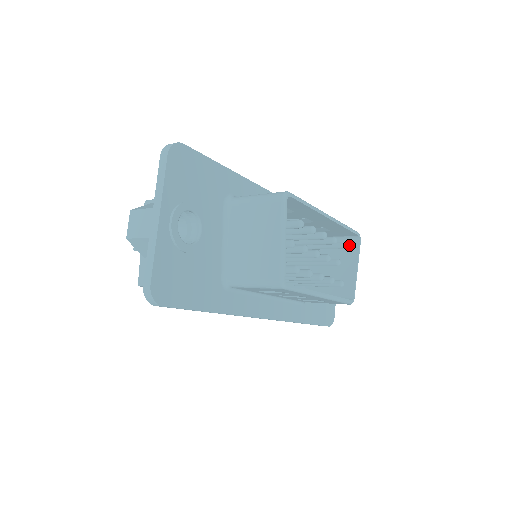
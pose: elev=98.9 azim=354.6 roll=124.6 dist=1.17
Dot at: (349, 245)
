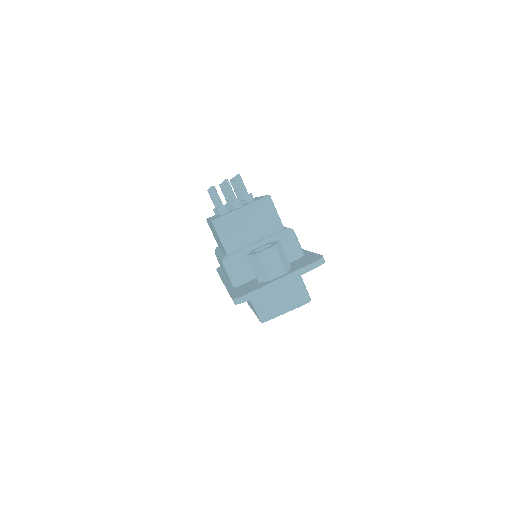
Dot at: occluded
